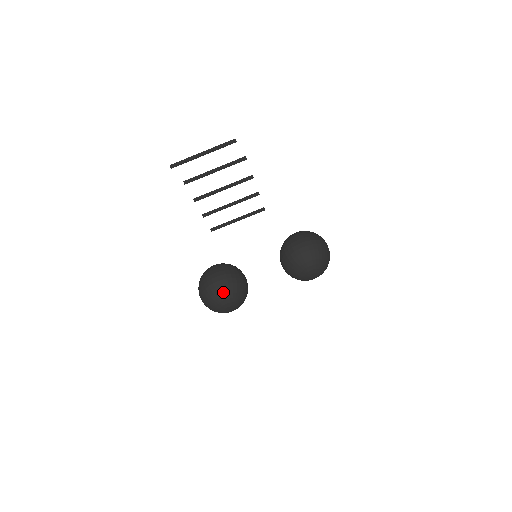
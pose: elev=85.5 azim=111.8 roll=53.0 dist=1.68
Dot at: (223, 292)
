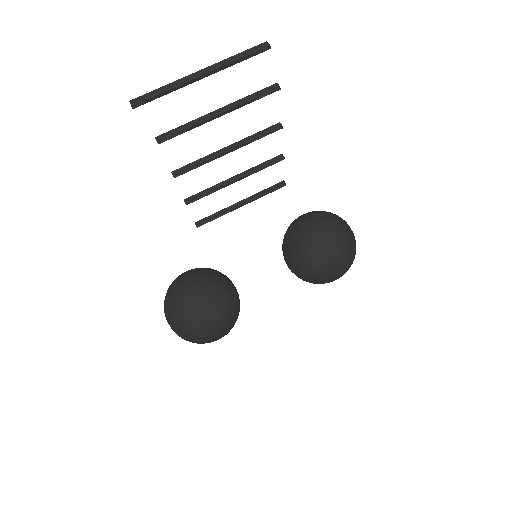
Dot at: (208, 315)
